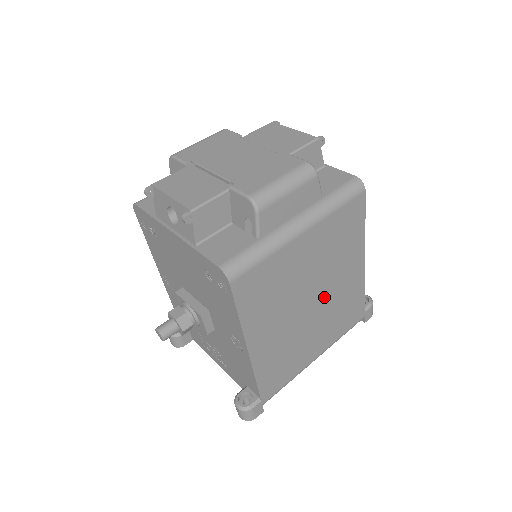
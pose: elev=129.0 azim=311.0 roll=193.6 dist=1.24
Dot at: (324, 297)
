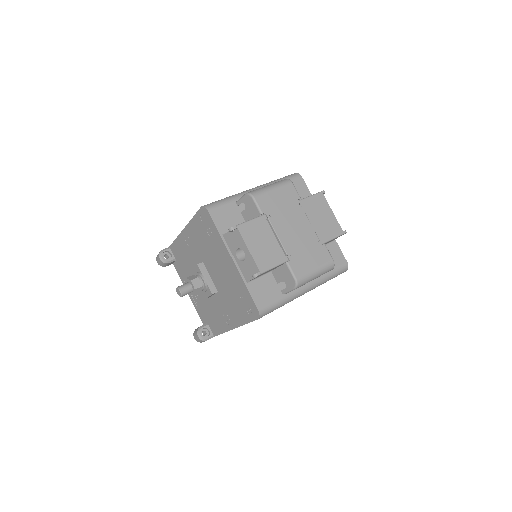
Dot at: occluded
